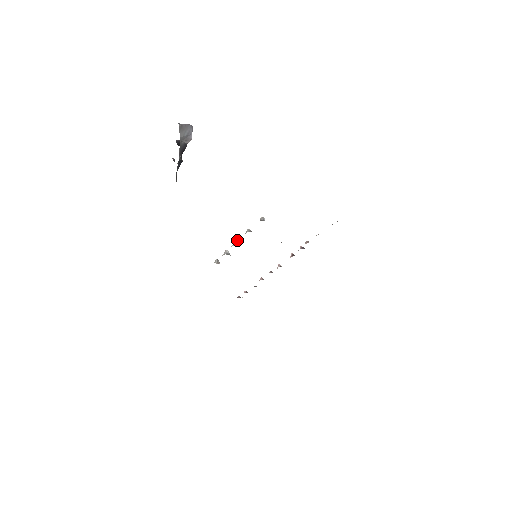
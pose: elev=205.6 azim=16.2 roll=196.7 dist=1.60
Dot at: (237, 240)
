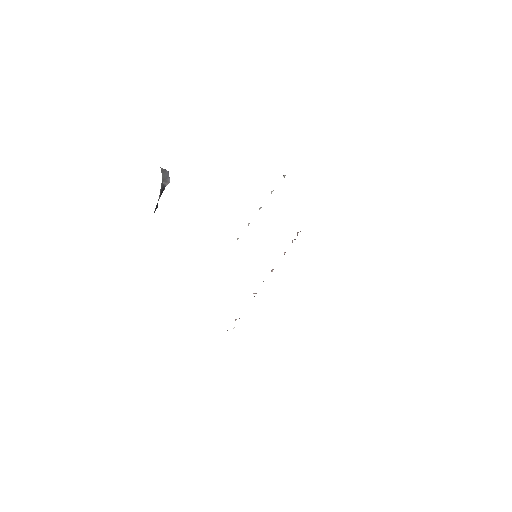
Dot at: (260, 207)
